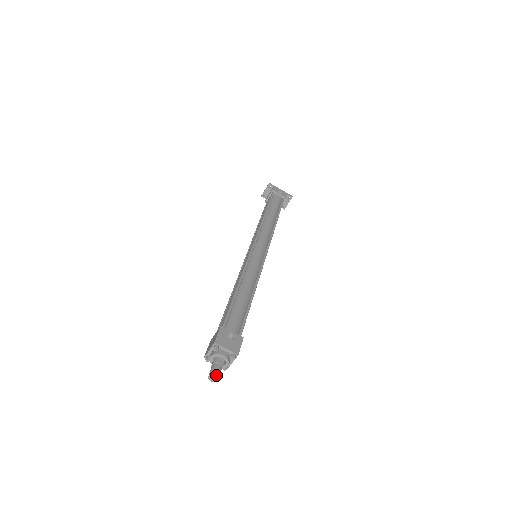
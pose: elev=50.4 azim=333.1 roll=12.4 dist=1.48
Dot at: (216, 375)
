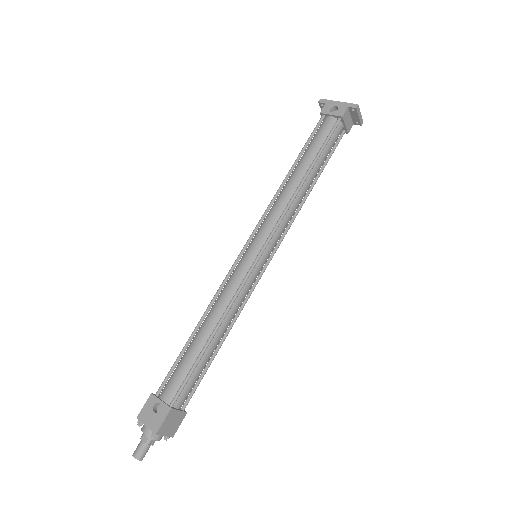
Dot at: (135, 456)
